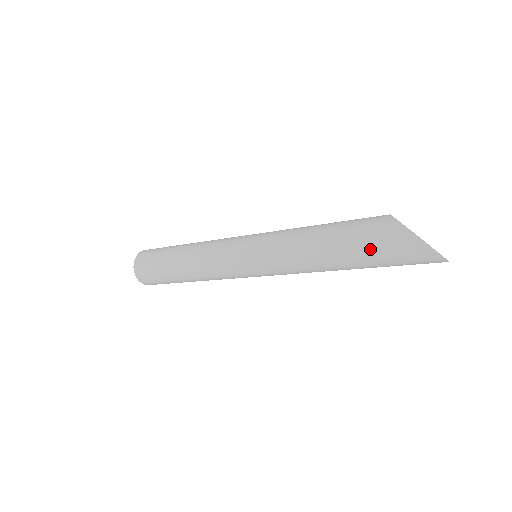
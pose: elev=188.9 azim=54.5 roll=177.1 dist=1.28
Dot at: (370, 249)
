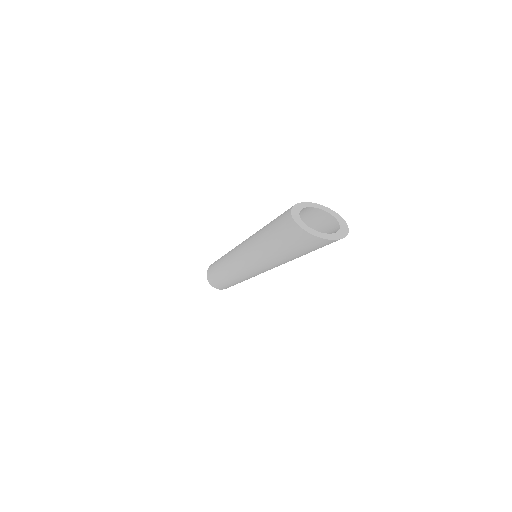
Dot at: (284, 243)
